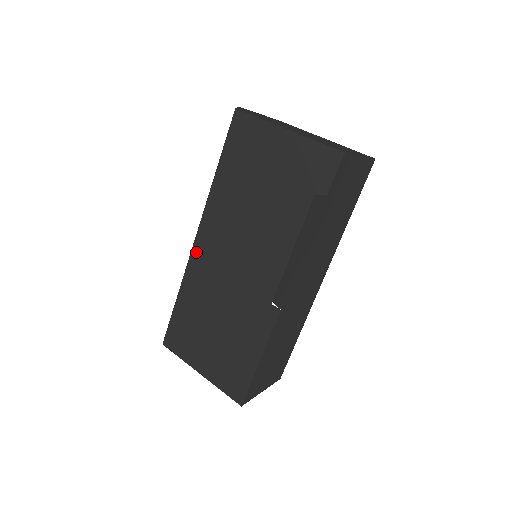
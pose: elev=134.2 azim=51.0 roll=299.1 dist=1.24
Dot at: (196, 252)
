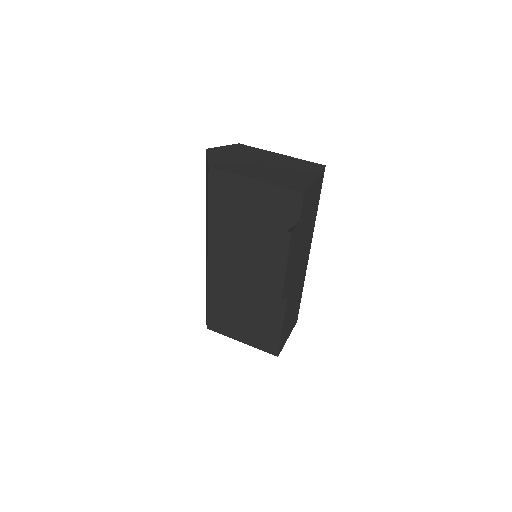
Dot at: (211, 268)
